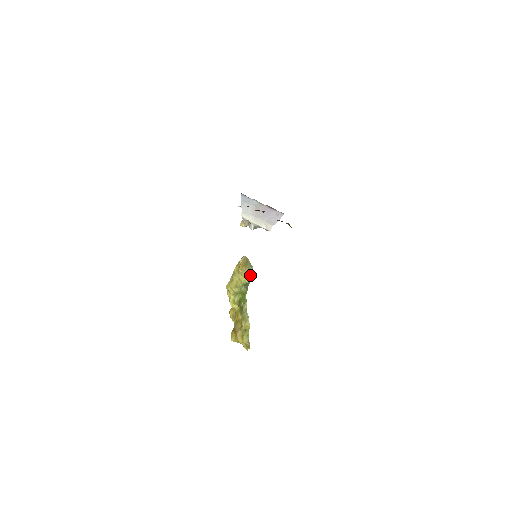
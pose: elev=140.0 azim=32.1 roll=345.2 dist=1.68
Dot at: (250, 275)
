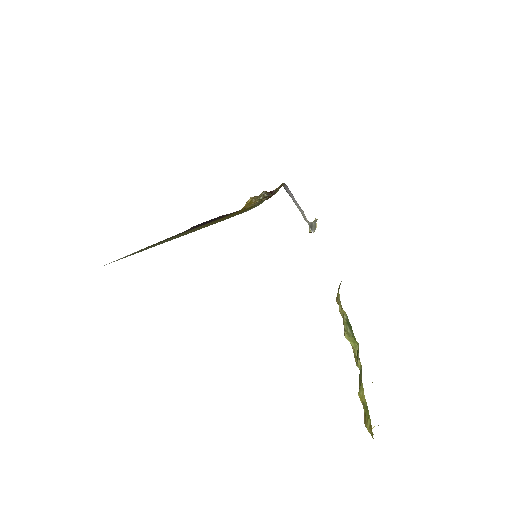
Dot at: (340, 304)
